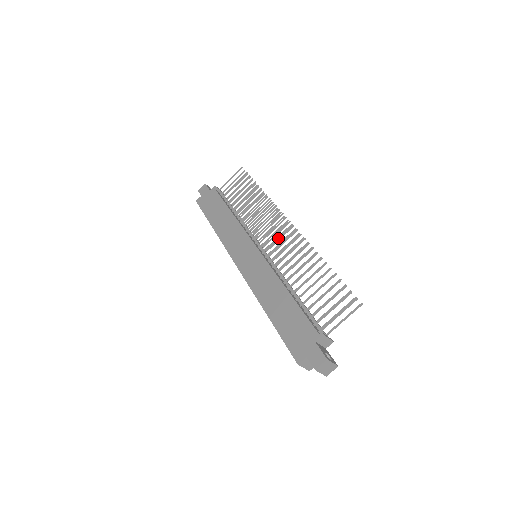
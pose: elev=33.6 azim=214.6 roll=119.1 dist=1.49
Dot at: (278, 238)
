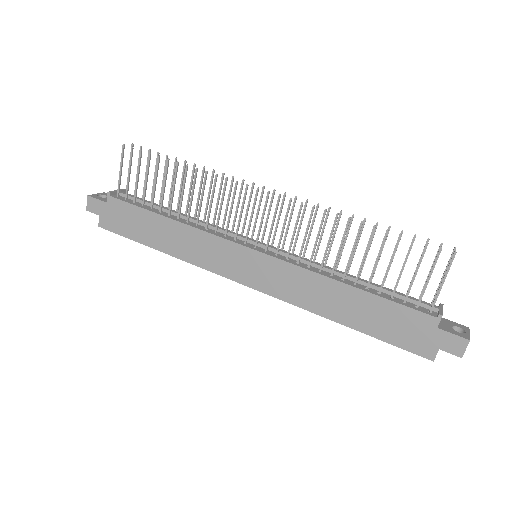
Dot at: (273, 222)
